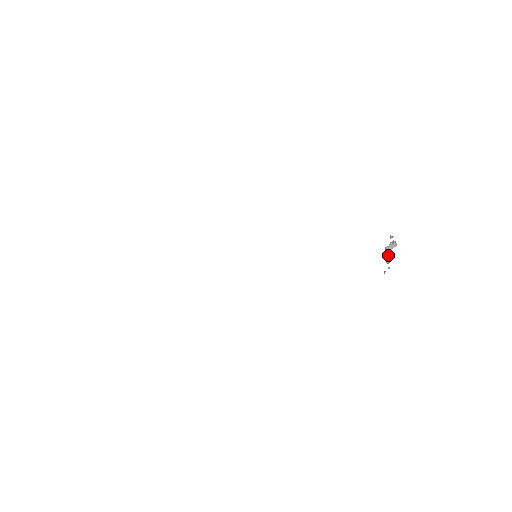
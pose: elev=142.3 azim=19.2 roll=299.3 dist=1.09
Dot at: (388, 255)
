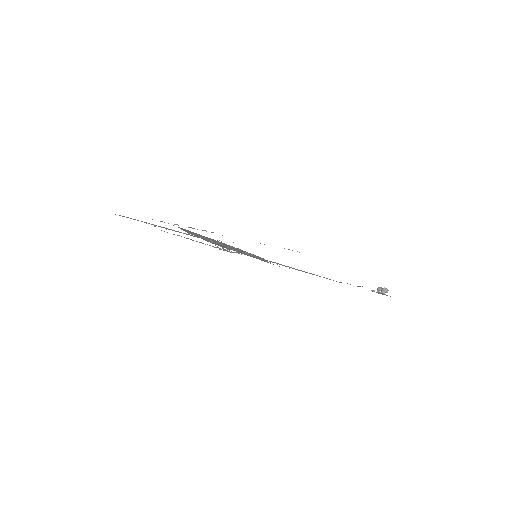
Dot at: (378, 291)
